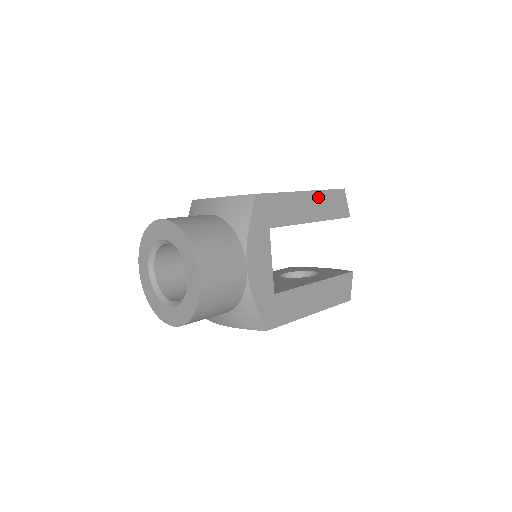
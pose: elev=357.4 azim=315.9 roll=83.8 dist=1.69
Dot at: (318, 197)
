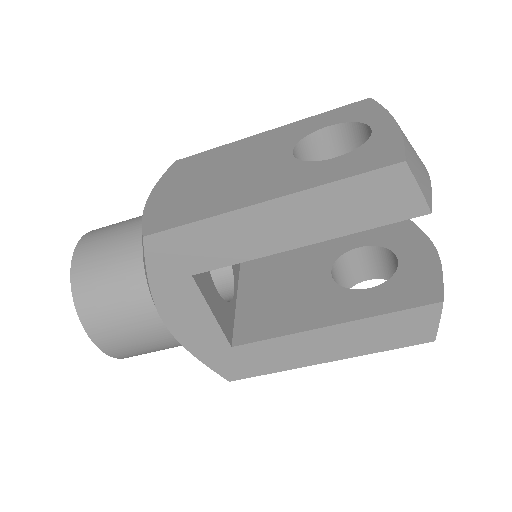
Dot at: (310, 201)
